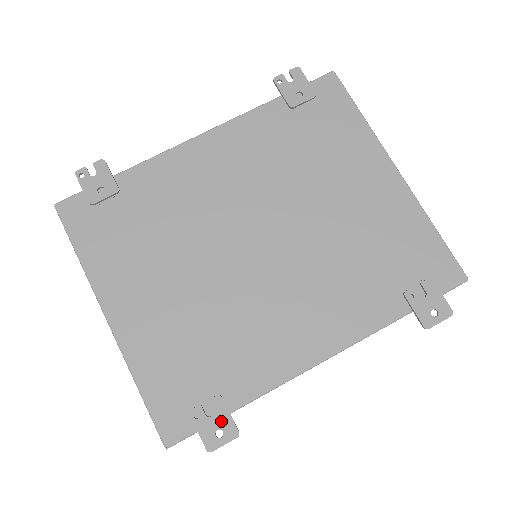
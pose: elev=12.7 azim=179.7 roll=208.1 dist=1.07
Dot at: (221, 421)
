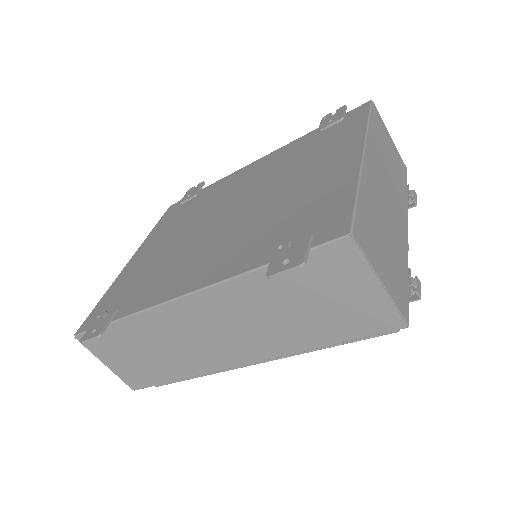
Dot at: (102, 323)
